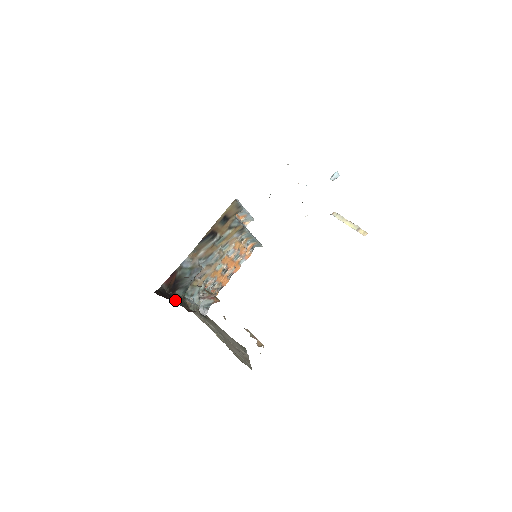
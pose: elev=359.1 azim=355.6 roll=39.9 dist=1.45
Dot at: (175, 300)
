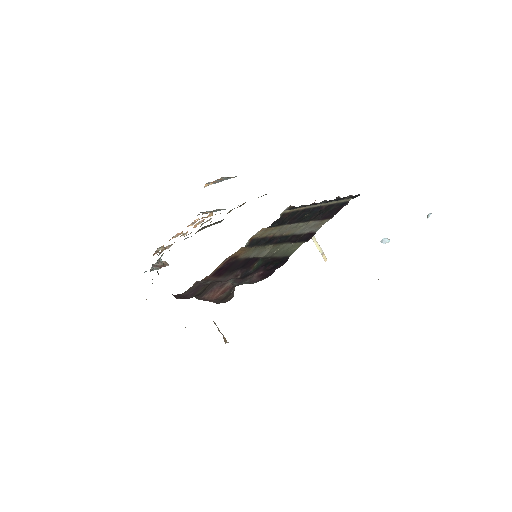
Dot at: occluded
